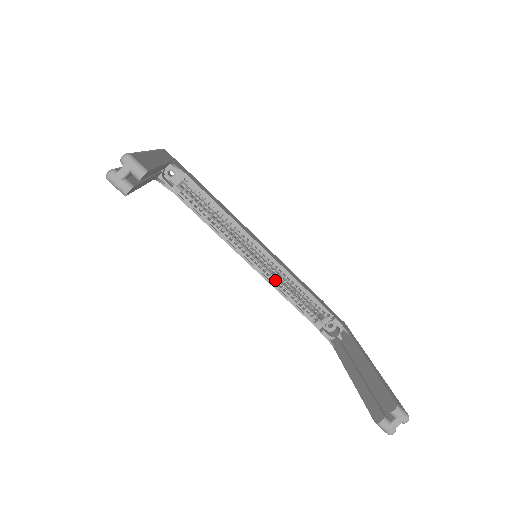
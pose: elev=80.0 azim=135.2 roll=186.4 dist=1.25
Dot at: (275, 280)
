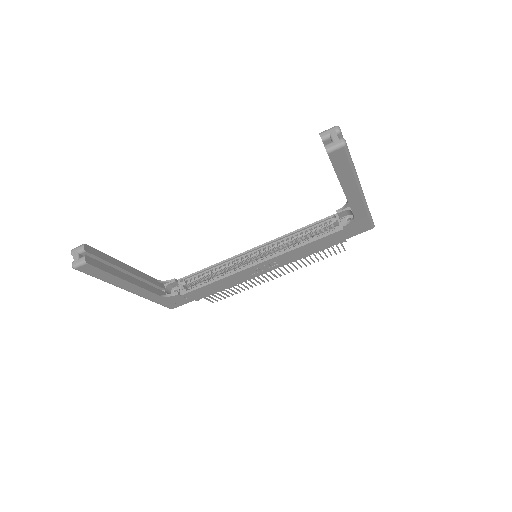
Dot at: (283, 250)
